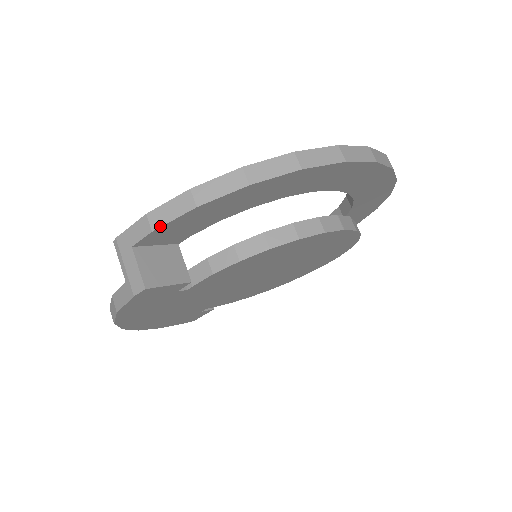
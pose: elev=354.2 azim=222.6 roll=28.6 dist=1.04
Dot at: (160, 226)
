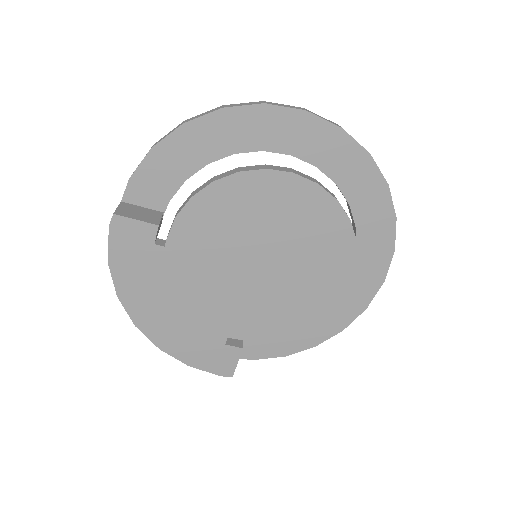
Dot at: (133, 173)
